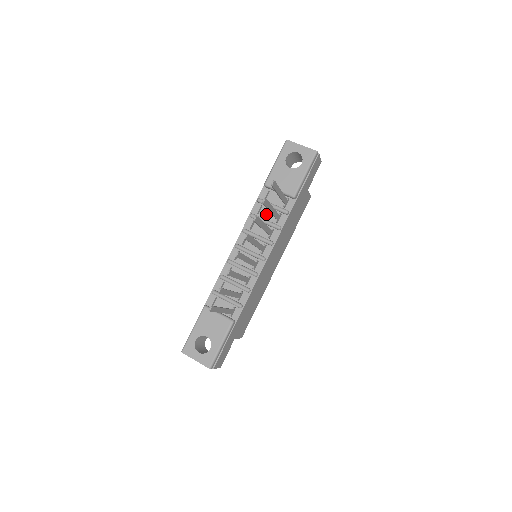
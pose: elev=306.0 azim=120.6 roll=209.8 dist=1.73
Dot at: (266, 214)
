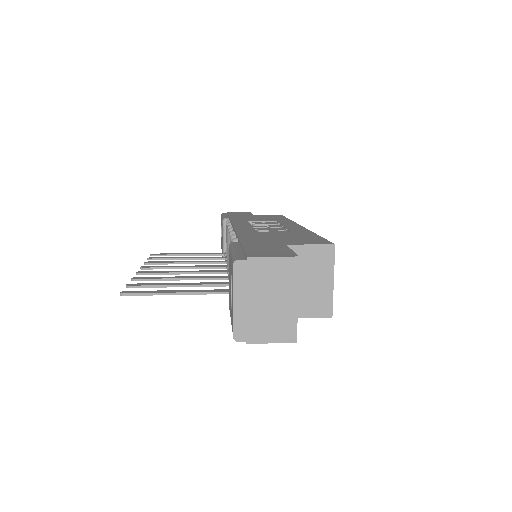
Dot at: occluded
